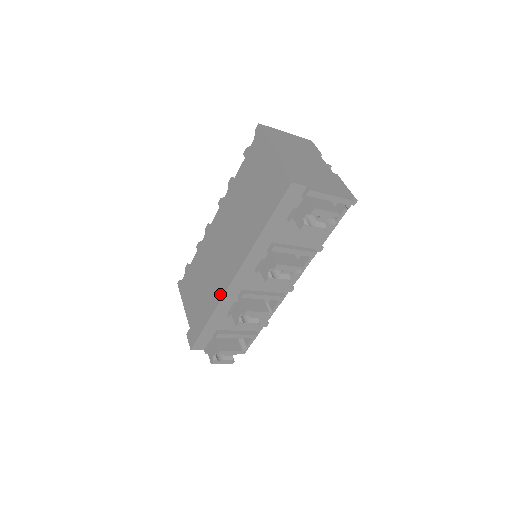
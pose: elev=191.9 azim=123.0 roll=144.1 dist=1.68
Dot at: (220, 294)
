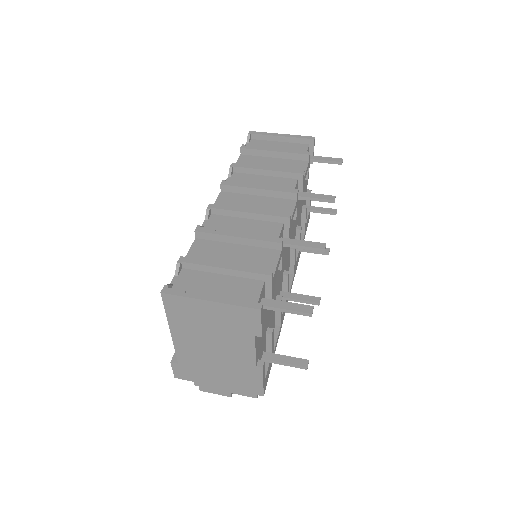
Dot at: occluded
